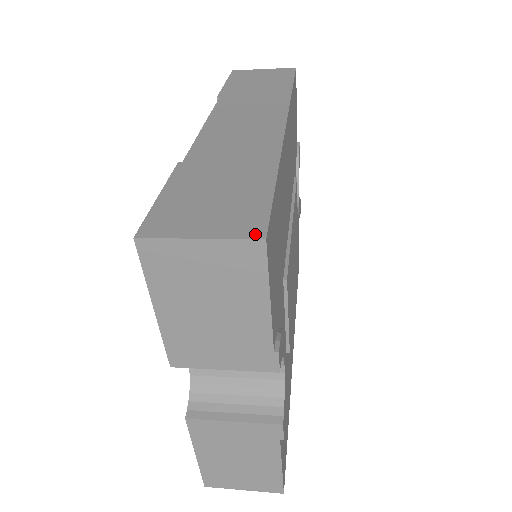
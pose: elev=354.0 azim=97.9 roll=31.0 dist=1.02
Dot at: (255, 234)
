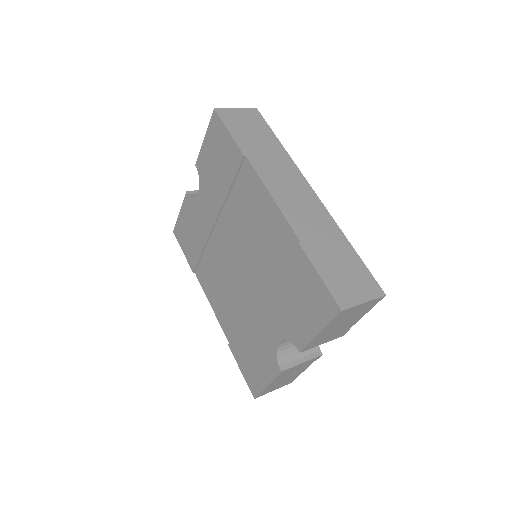
Dot at: (381, 293)
